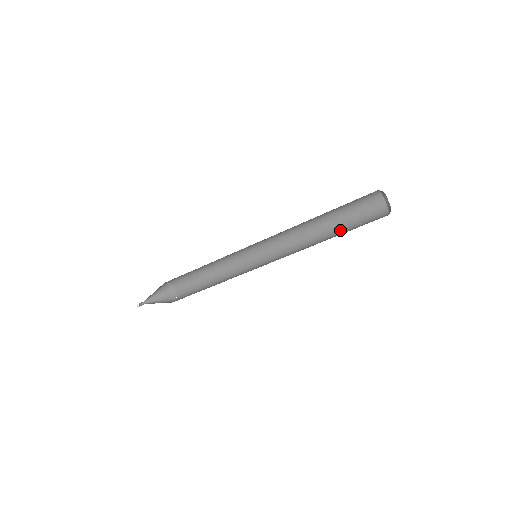
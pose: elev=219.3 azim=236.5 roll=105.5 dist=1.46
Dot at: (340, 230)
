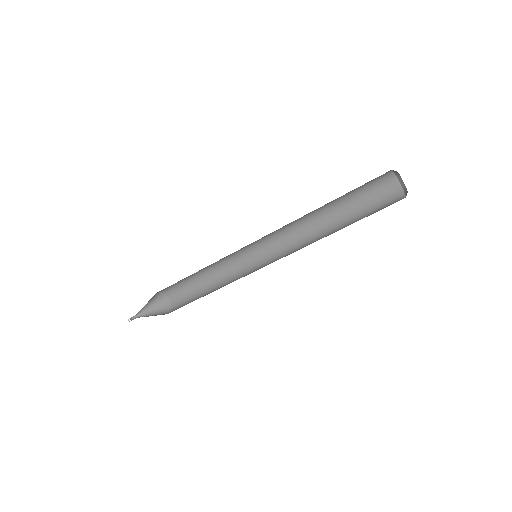
Dot at: (350, 223)
